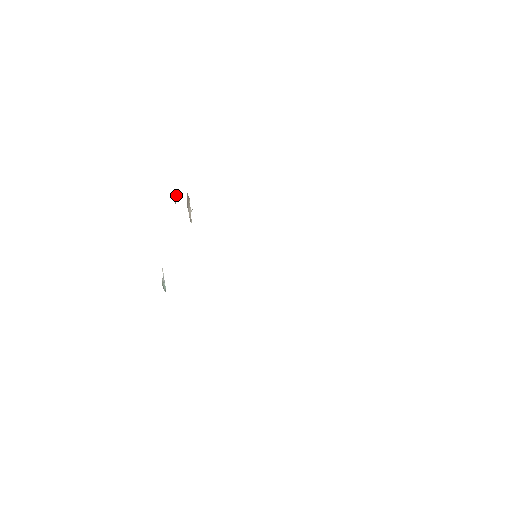
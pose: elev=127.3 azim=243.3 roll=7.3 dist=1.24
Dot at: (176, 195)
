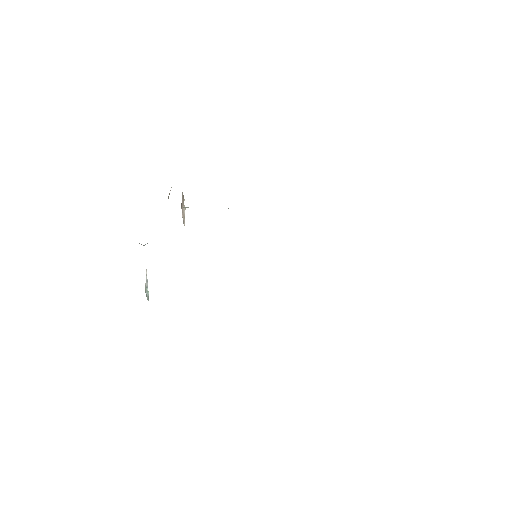
Dot at: (169, 193)
